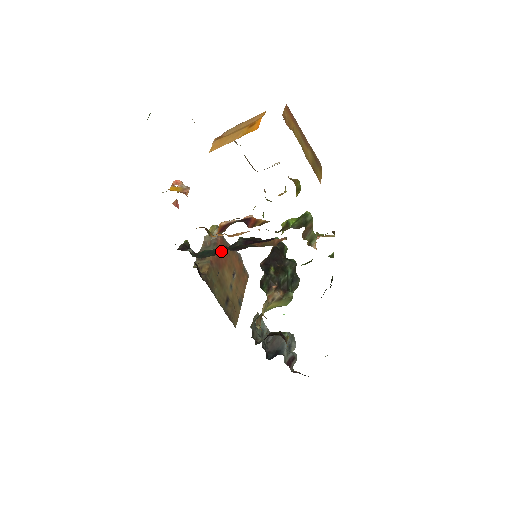
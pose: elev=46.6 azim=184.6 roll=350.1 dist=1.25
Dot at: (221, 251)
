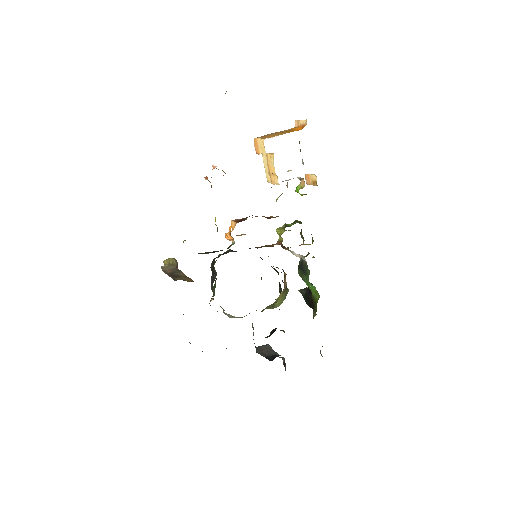
Dot at: occluded
